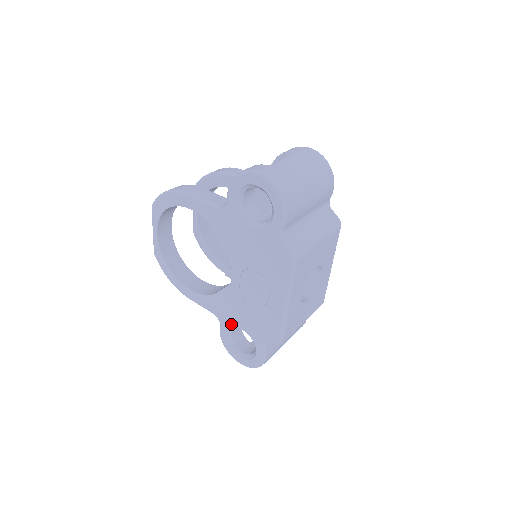
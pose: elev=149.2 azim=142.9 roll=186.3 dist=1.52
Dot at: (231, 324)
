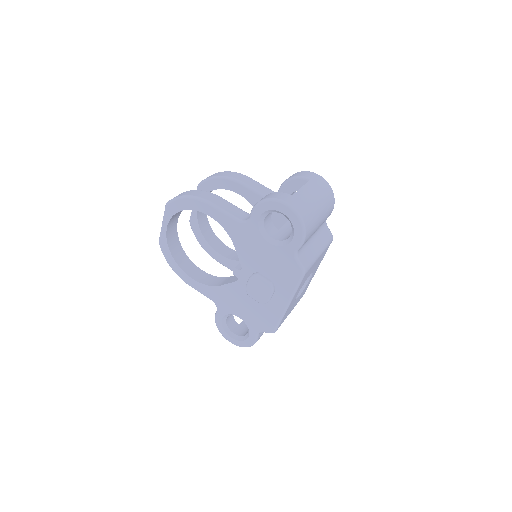
Dot at: (229, 312)
